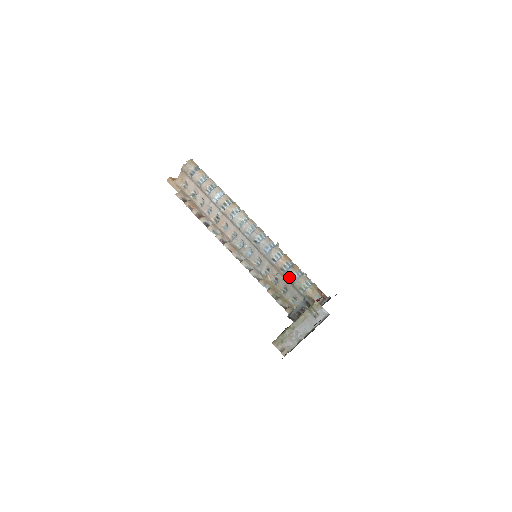
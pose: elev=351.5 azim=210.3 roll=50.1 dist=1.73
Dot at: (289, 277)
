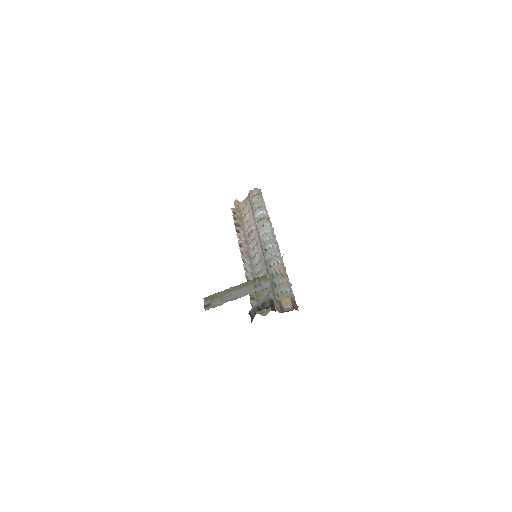
Dot at: (274, 282)
